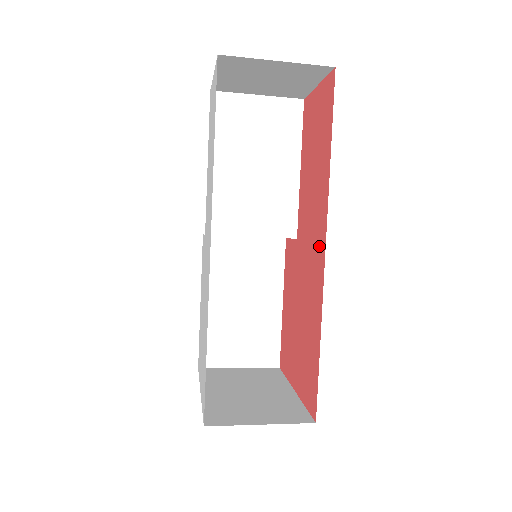
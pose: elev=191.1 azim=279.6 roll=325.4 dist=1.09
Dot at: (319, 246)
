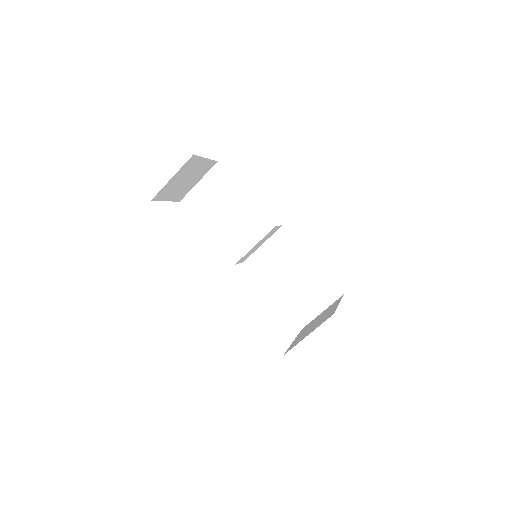
Dot at: occluded
